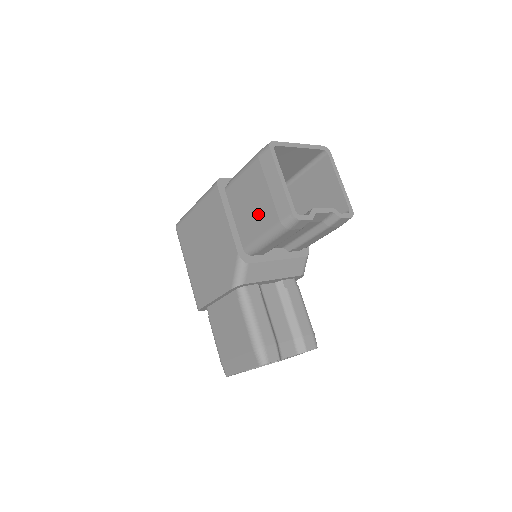
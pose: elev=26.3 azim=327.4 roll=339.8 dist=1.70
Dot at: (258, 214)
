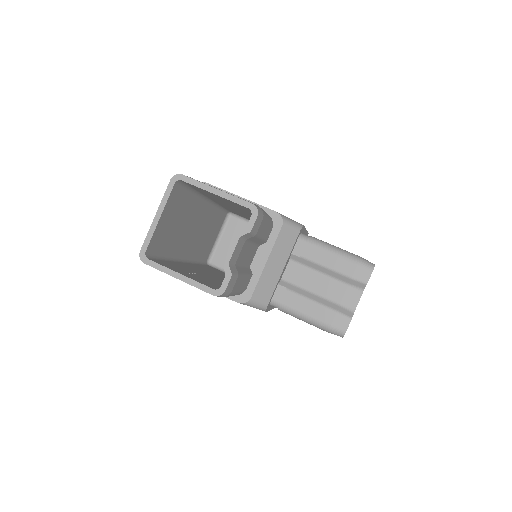
Dot at: occluded
